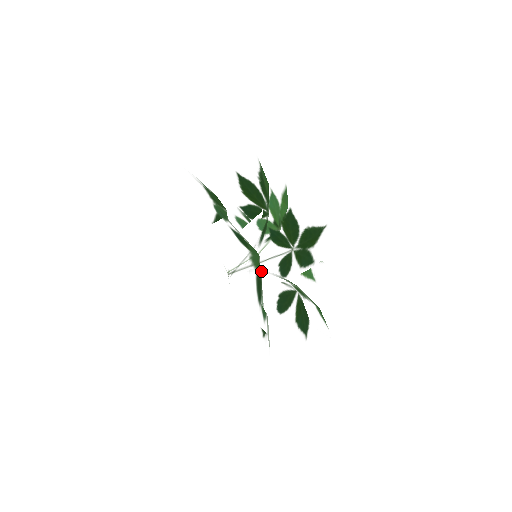
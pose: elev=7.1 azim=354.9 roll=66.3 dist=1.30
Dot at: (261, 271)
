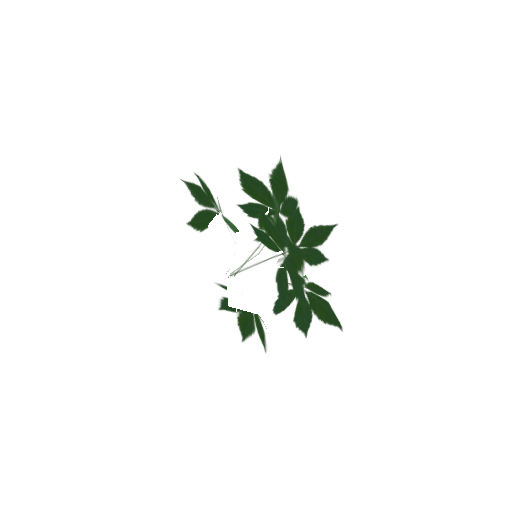
Dot at: occluded
